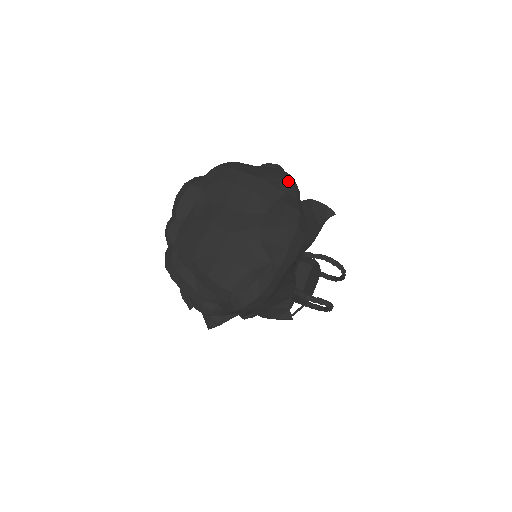
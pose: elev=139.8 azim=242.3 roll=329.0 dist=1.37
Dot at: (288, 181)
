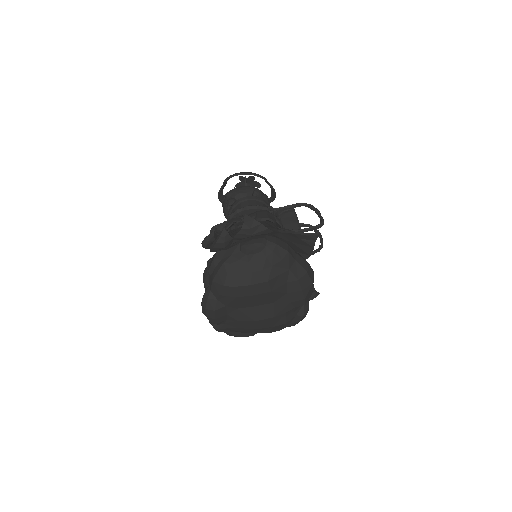
Dot at: (284, 258)
